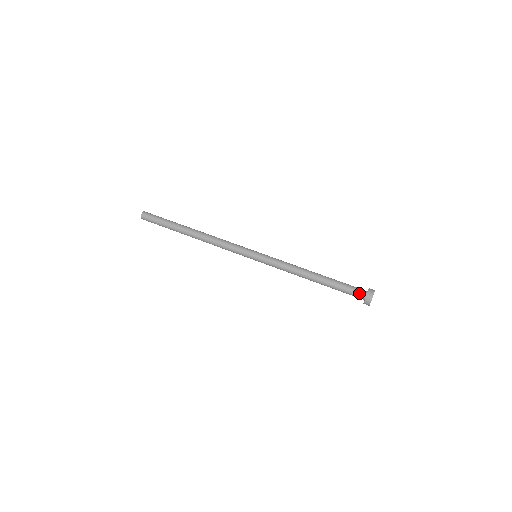
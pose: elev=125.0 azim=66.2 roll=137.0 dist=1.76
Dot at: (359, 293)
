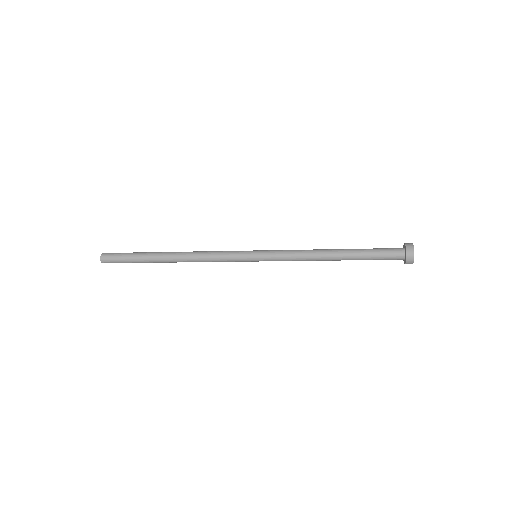
Dot at: (395, 248)
